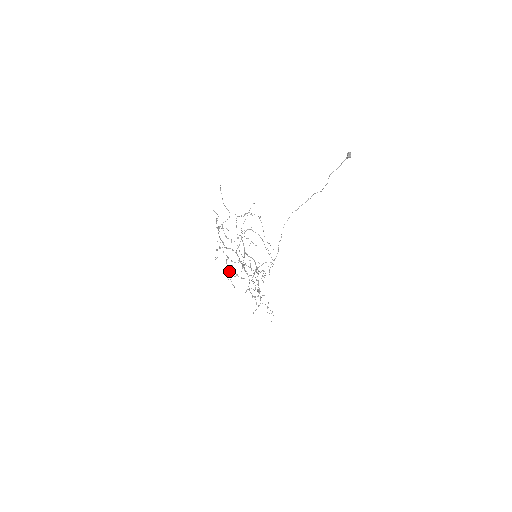
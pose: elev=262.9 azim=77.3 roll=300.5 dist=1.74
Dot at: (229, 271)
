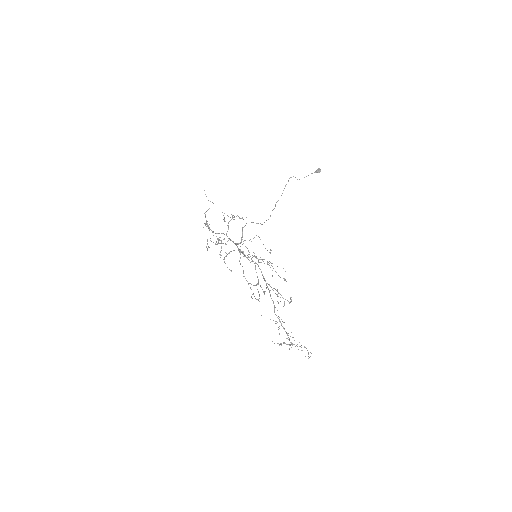
Dot at: (220, 251)
